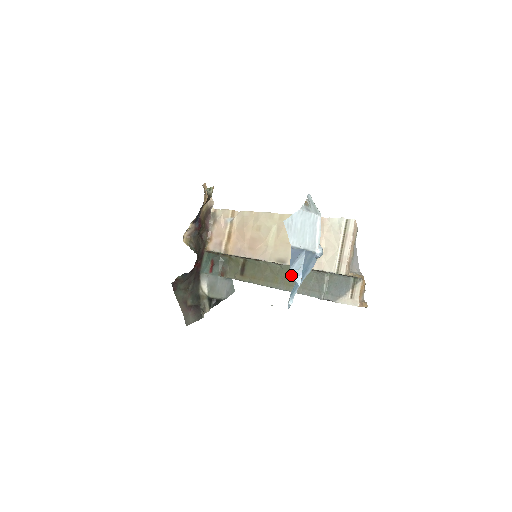
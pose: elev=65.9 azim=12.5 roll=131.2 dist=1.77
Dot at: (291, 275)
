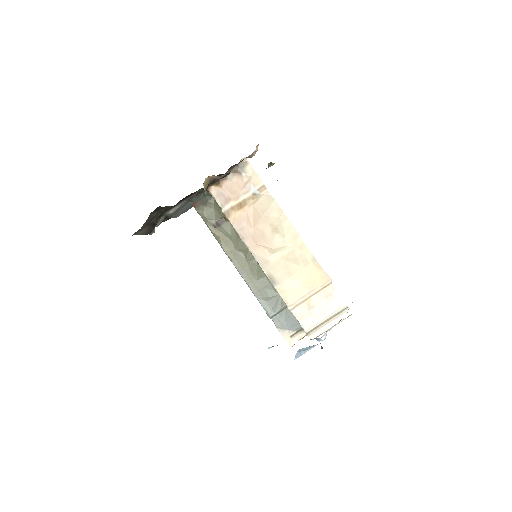
Dot at: (260, 275)
